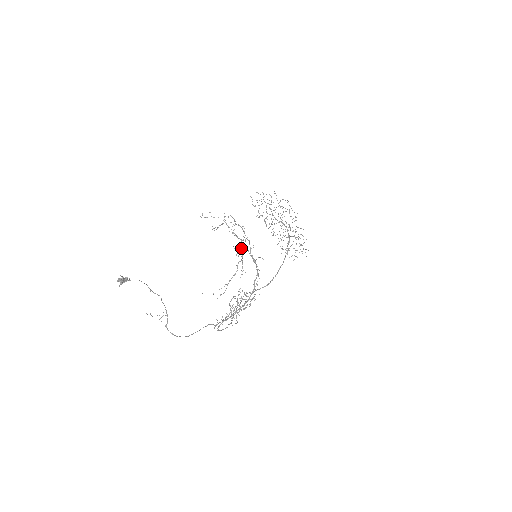
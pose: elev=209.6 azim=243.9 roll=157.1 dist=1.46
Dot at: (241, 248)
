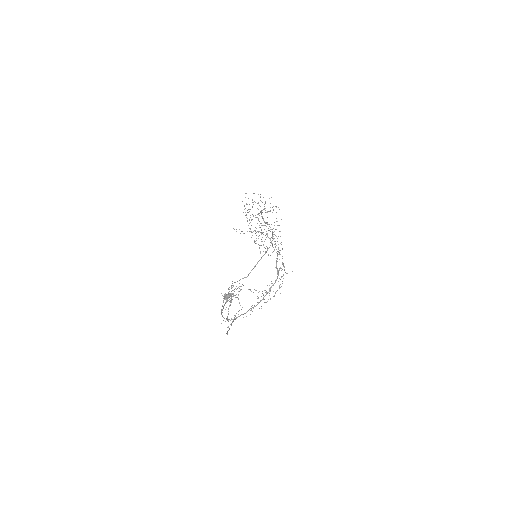
Dot at: (283, 264)
